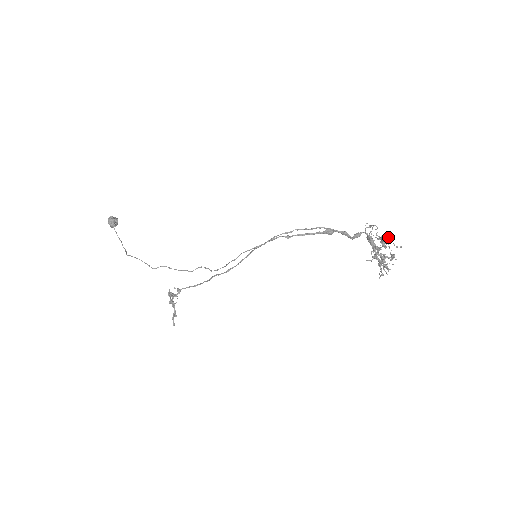
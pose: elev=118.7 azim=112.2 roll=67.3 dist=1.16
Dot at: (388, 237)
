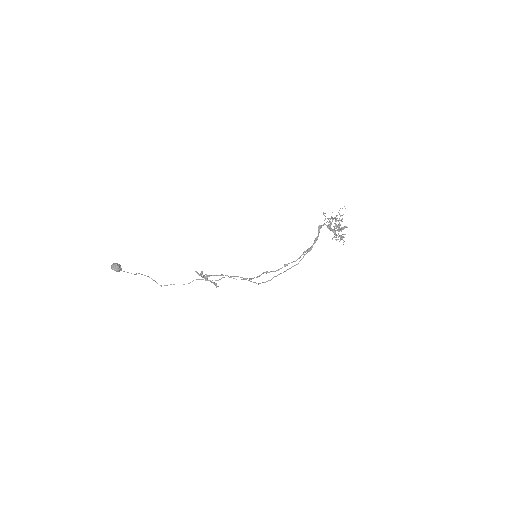
Dot at: occluded
